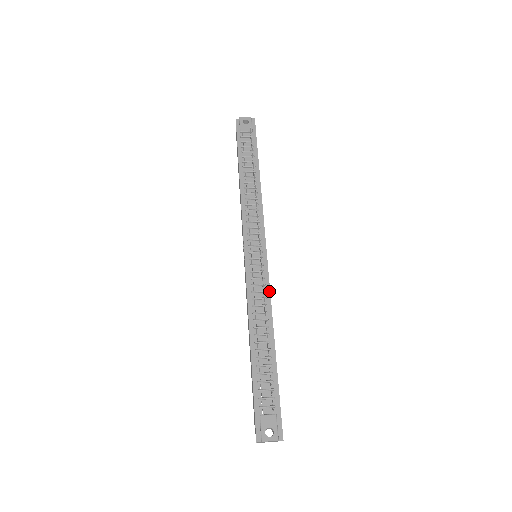
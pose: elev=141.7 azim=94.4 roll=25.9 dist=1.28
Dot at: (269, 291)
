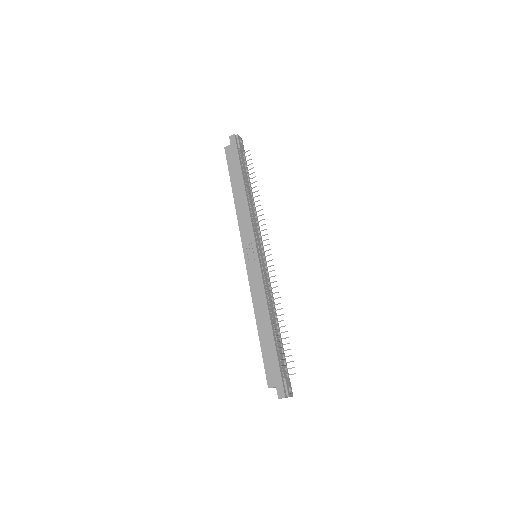
Dot at: (271, 287)
